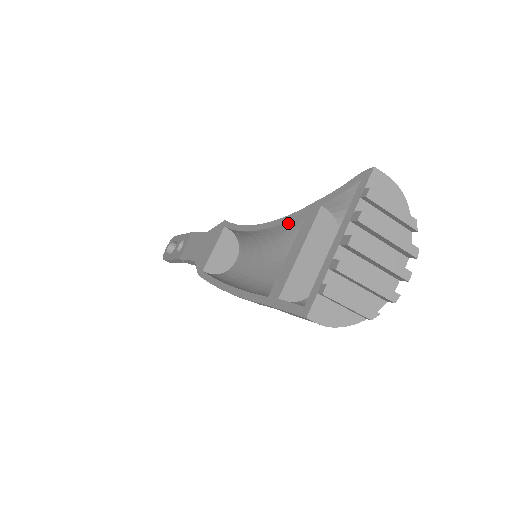
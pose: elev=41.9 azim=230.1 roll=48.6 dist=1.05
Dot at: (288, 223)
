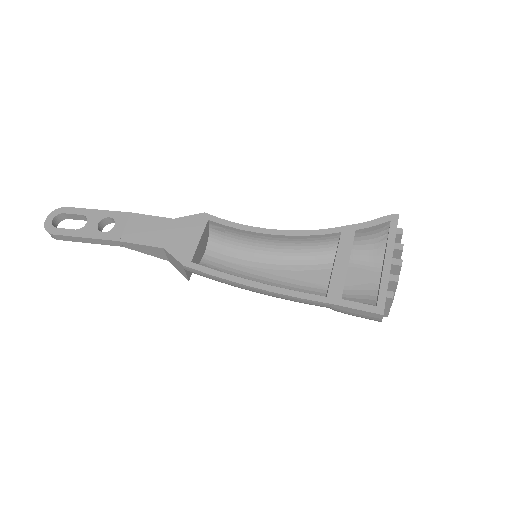
Dot at: (316, 236)
